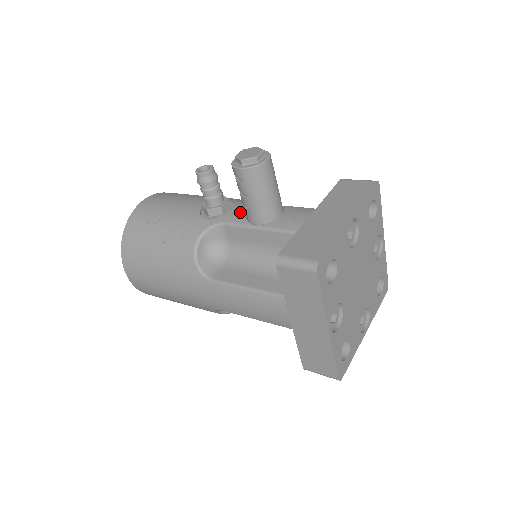
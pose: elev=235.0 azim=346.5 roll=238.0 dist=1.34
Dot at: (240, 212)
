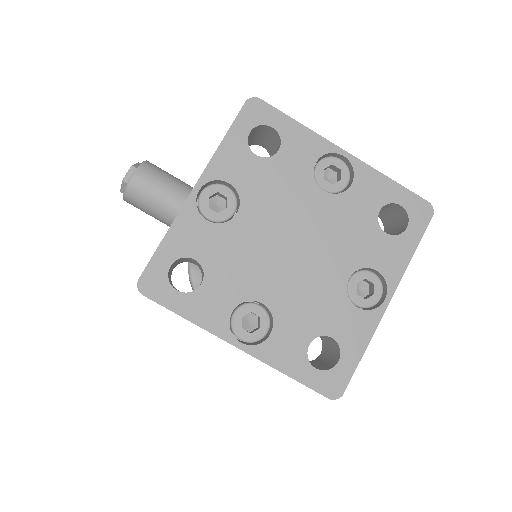
Dot at: occluded
